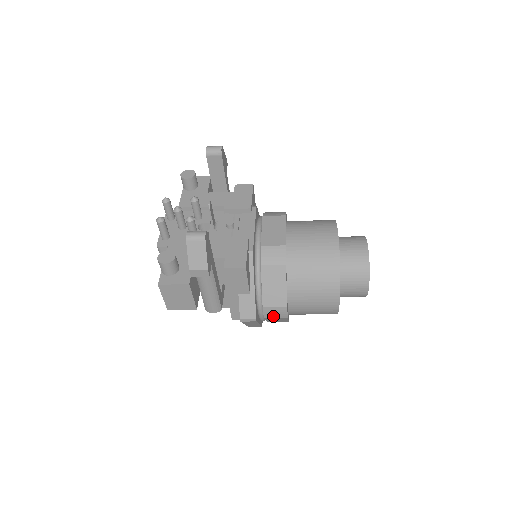
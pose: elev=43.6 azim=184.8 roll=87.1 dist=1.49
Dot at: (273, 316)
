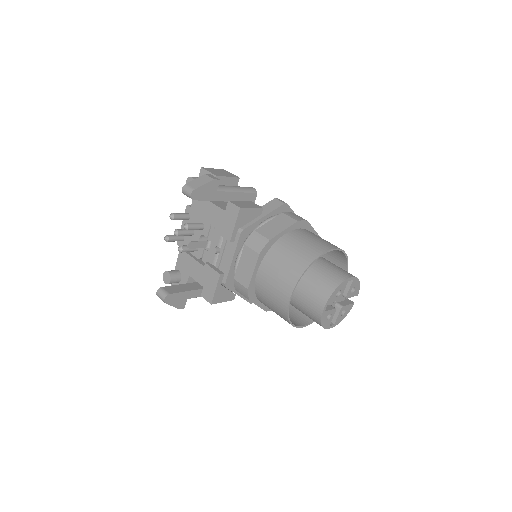
Dot at: occluded
